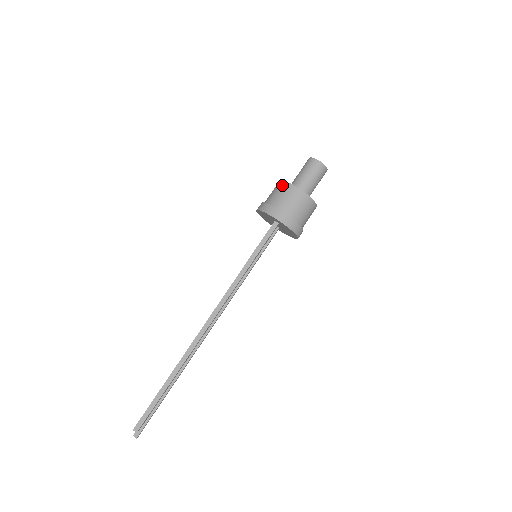
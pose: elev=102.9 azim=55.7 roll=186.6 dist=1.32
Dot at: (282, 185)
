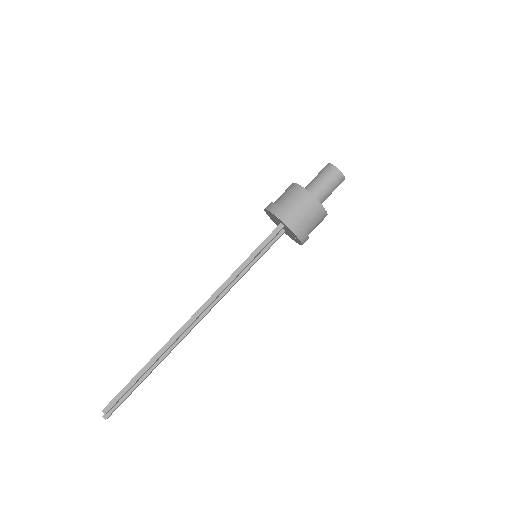
Dot at: (294, 187)
